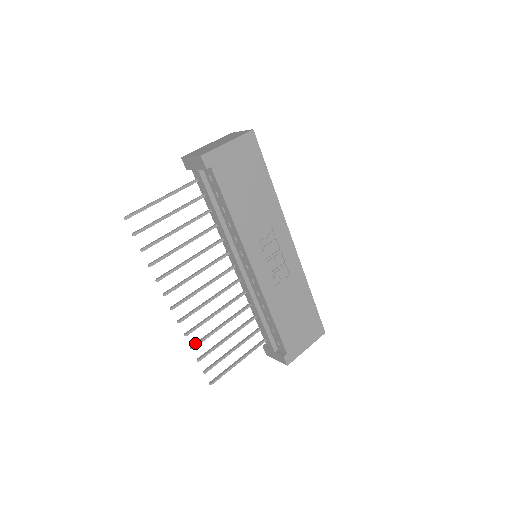
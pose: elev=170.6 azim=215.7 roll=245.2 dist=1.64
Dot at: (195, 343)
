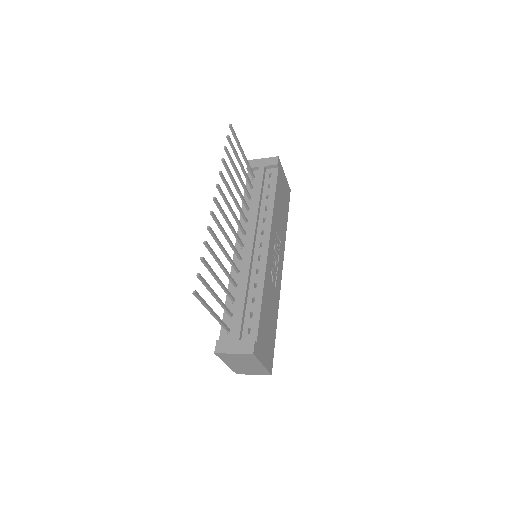
Dot at: (207, 244)
